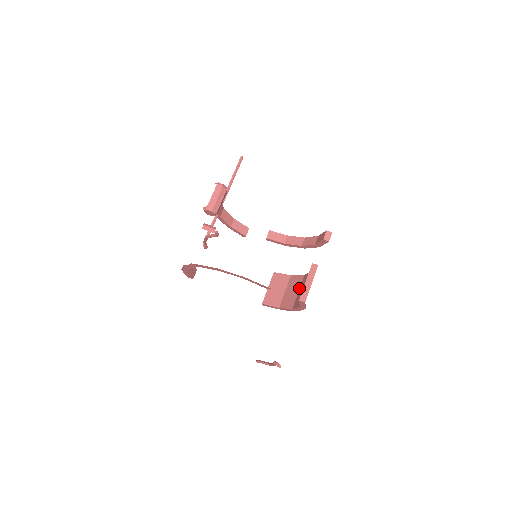
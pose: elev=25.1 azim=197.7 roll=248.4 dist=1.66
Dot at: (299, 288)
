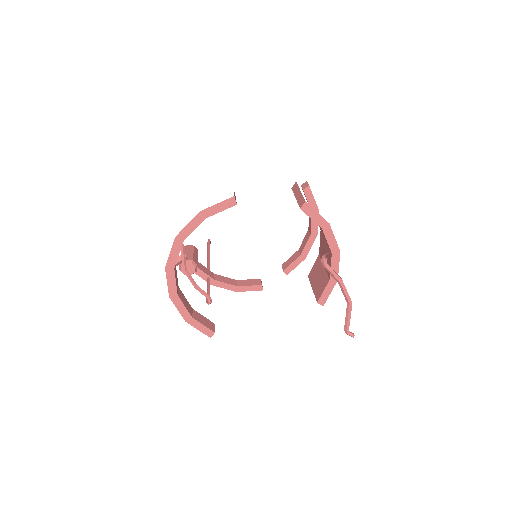
Dot at: (324, 240)
